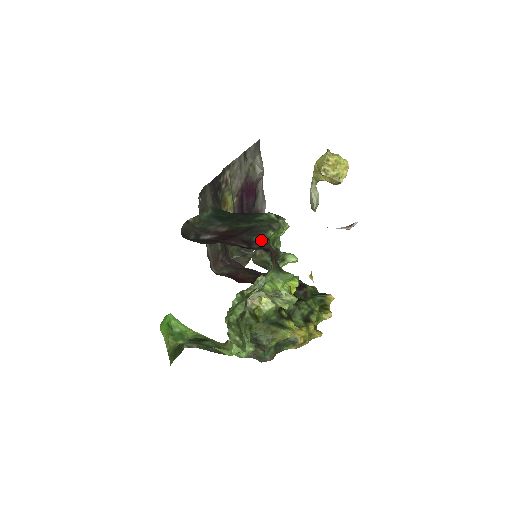
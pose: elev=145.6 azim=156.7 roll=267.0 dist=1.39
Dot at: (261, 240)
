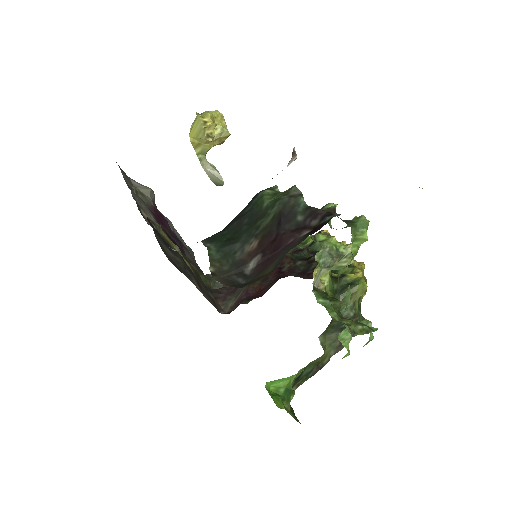
Dot at: (308, 213)
